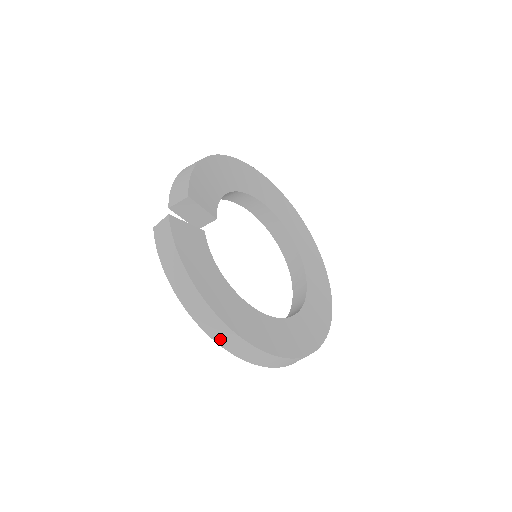
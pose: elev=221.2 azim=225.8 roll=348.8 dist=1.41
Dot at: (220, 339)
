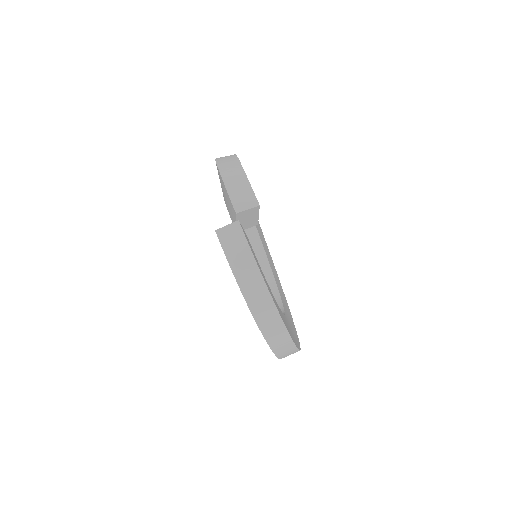
Dot at: (272, 340)
